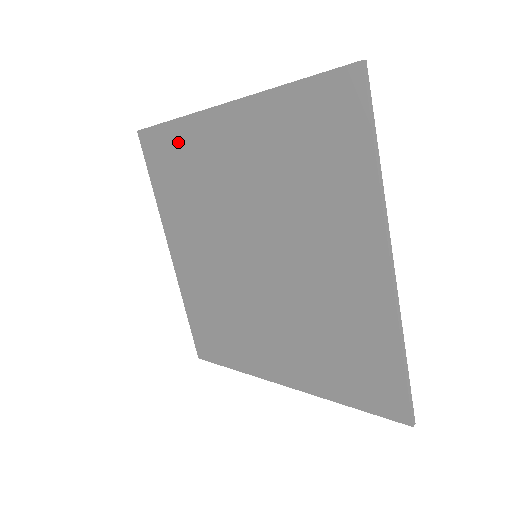
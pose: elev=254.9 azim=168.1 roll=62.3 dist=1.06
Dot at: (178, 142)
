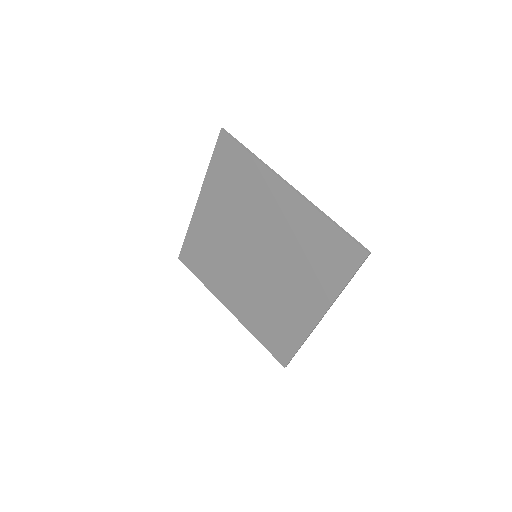
Dot at: (194, 241)
